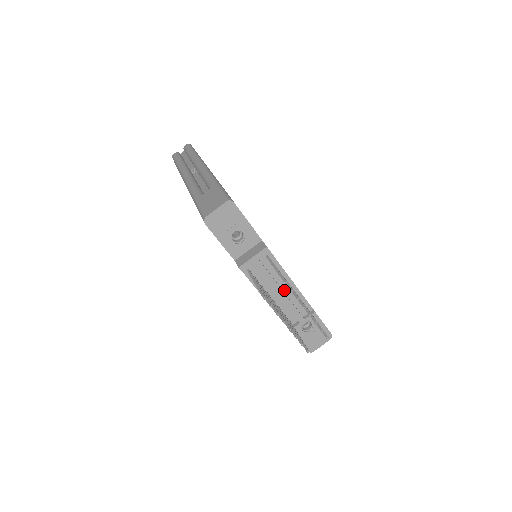
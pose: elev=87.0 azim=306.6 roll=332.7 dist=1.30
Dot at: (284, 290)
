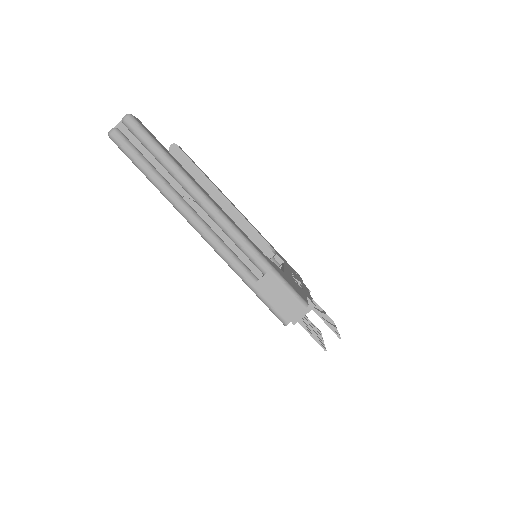
Dot at: occluded
